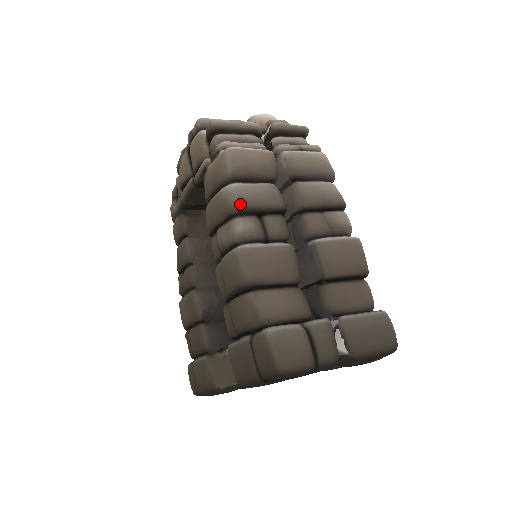
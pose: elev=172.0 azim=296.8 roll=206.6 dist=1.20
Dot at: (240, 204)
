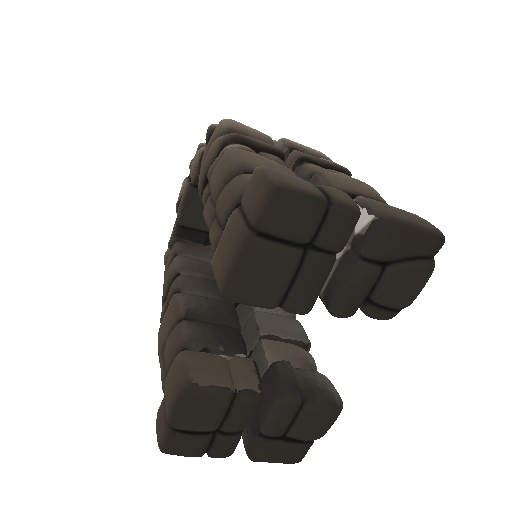
Dot at: (233, 133)
